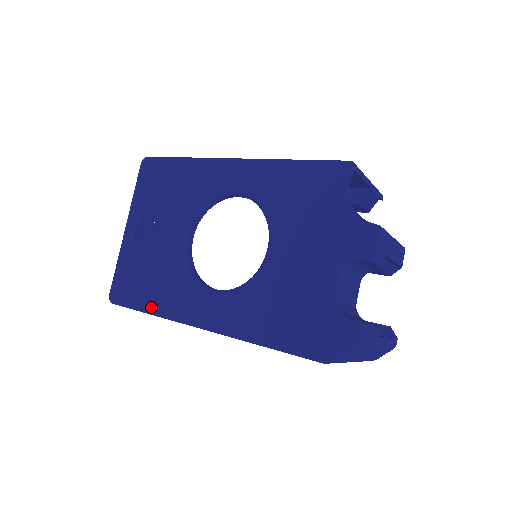
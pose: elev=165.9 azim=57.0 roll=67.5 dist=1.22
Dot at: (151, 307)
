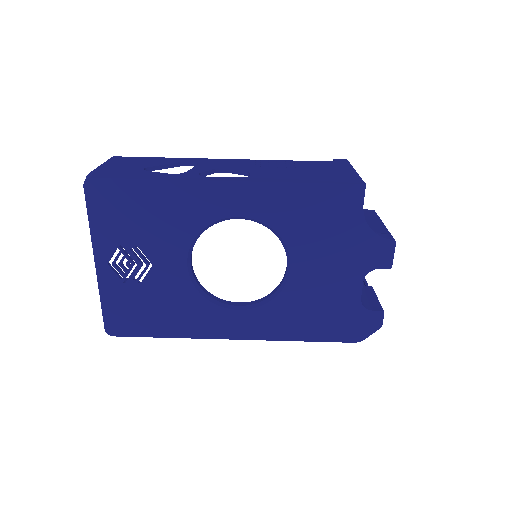
Dot at: (168, 332)
